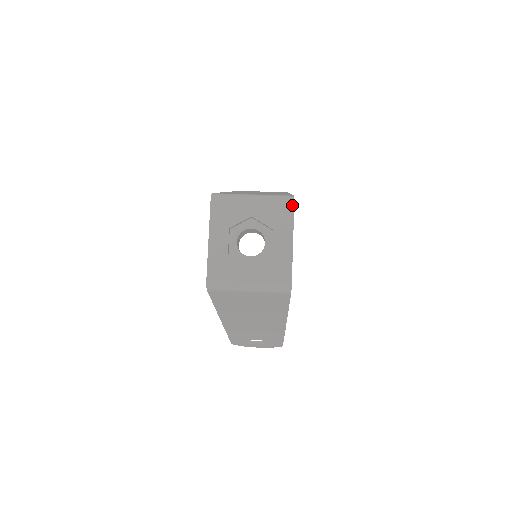
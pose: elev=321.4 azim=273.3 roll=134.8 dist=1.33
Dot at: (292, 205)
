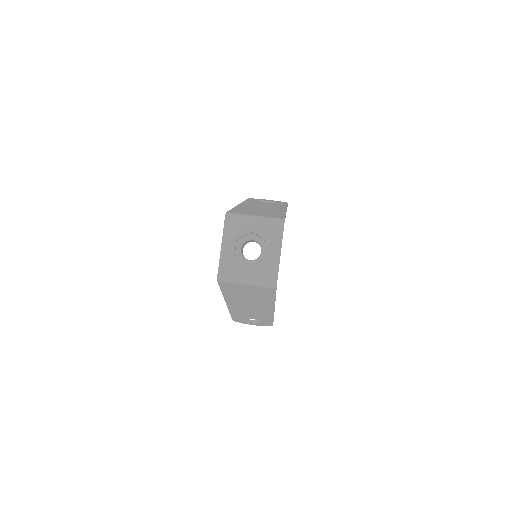
Dot at: (282, 226)
